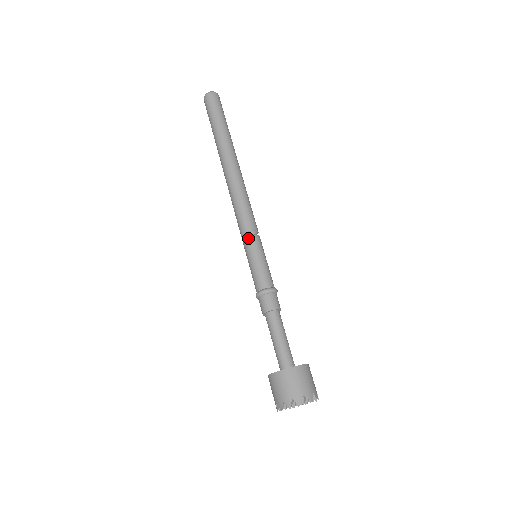
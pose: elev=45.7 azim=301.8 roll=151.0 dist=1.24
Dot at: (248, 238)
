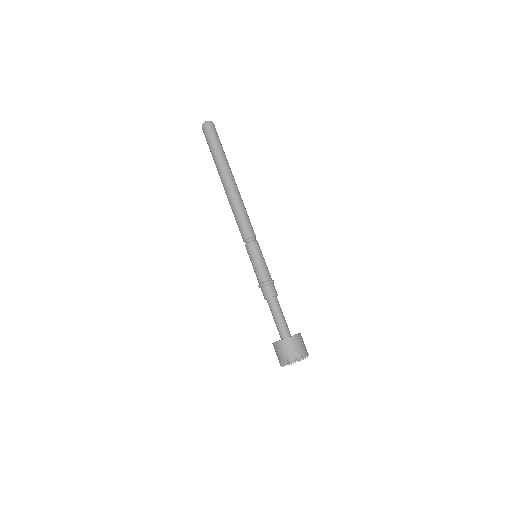
Dot at: (245, 246)
